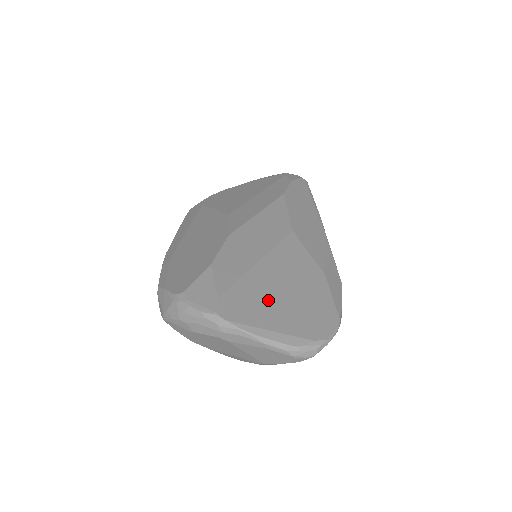
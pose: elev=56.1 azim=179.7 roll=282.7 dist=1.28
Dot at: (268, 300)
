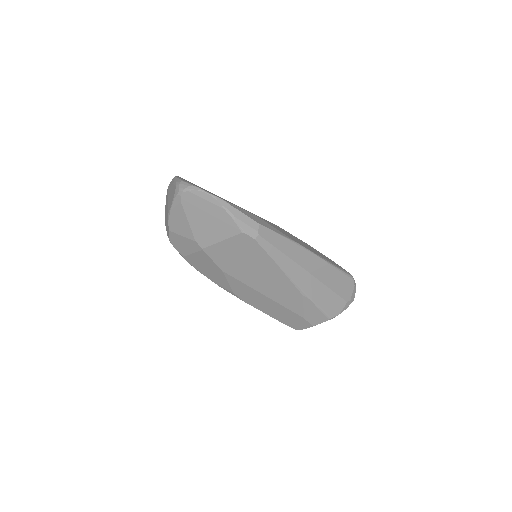
Dot at: occluded
